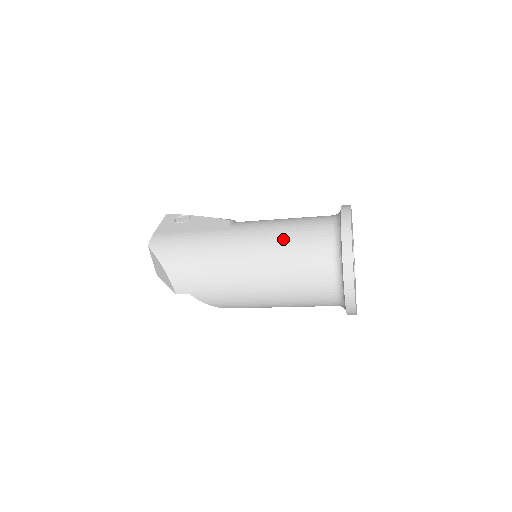
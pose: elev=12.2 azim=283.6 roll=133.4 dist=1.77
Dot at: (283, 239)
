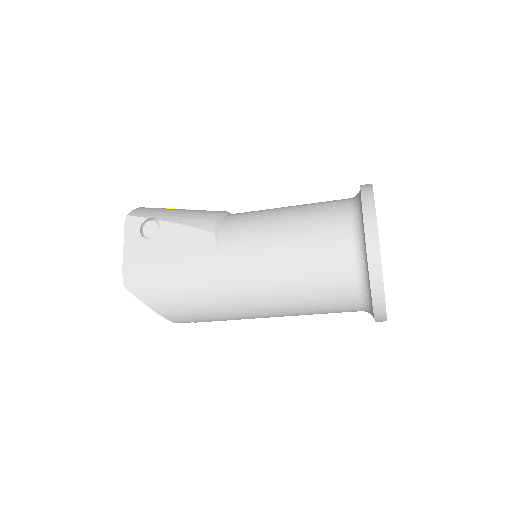
Dot at: (292, 272)
